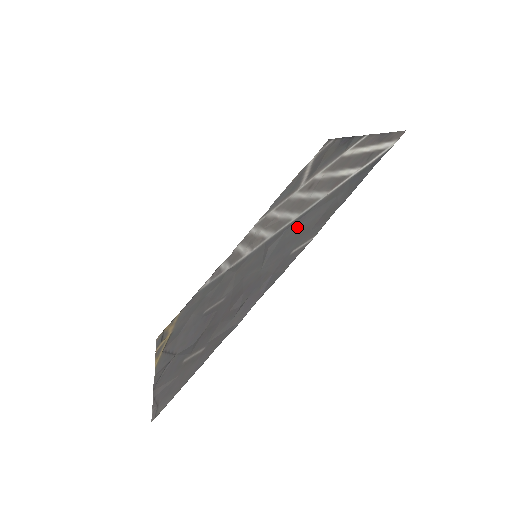
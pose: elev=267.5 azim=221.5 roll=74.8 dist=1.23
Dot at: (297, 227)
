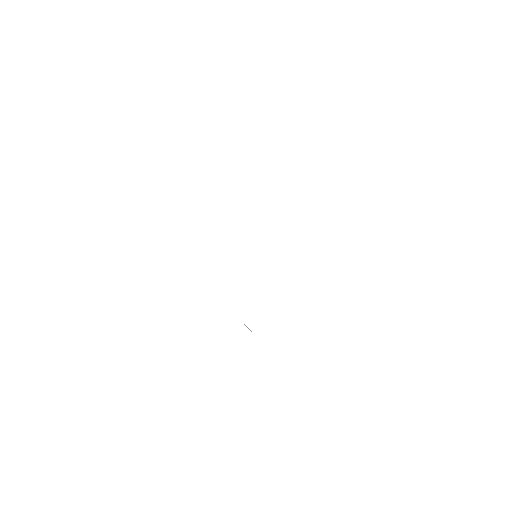
Dot at: occluded
